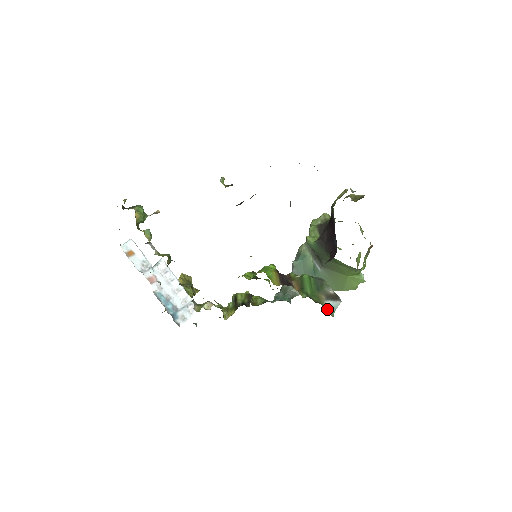
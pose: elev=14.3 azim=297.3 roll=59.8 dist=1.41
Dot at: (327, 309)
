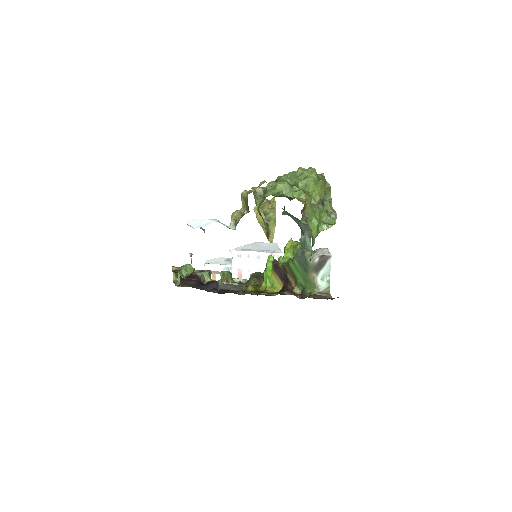
Dot at: (322, 287)
